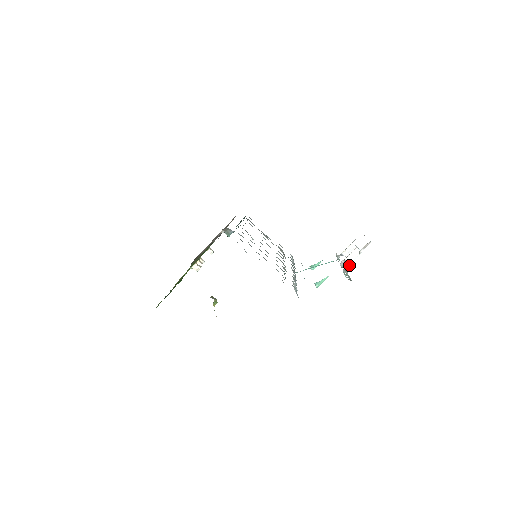
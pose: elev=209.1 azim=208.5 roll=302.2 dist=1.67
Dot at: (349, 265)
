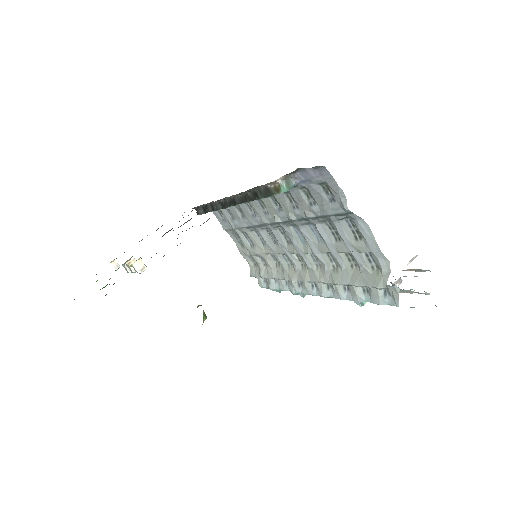
Dot at: (398, 280)
